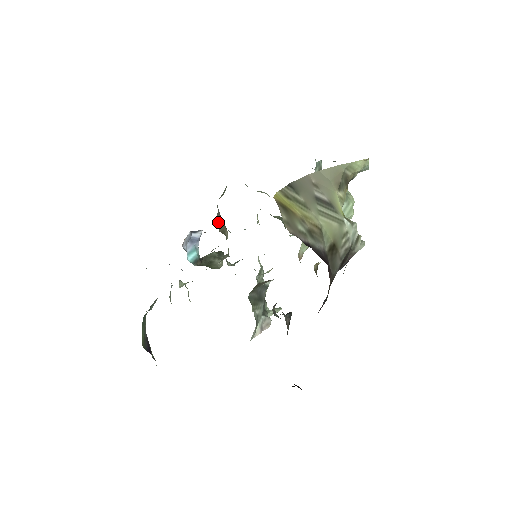
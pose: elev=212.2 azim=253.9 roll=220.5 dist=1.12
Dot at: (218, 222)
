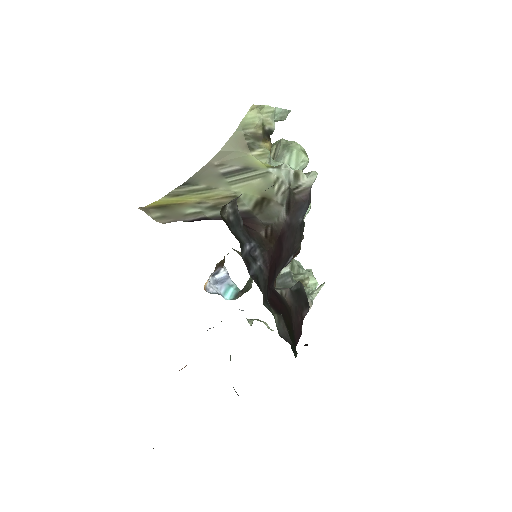
Dot at: occluded
